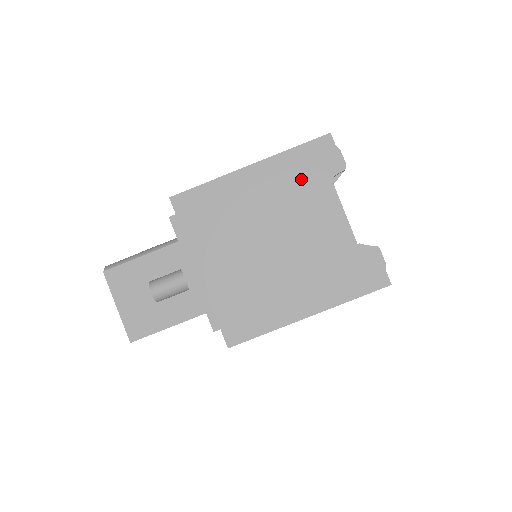
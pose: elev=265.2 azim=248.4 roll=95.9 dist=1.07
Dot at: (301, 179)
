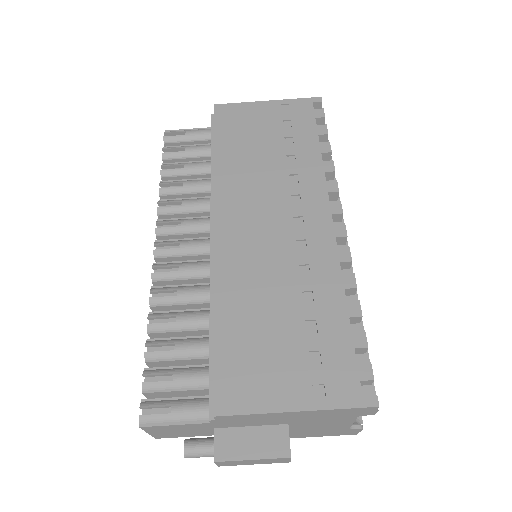
Dot at: (334, 416)
